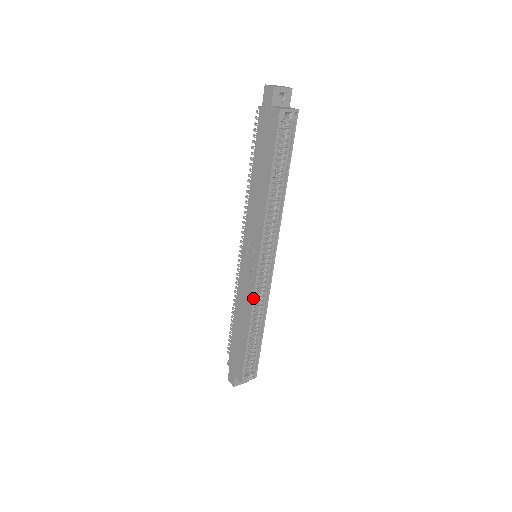
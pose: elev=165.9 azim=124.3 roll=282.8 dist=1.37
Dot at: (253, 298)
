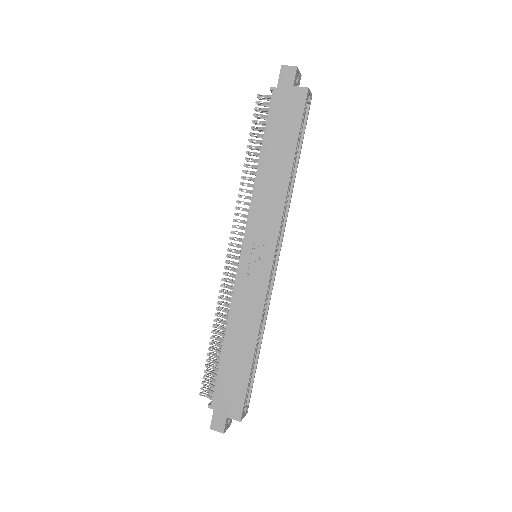
Dot at: (264, 303)
